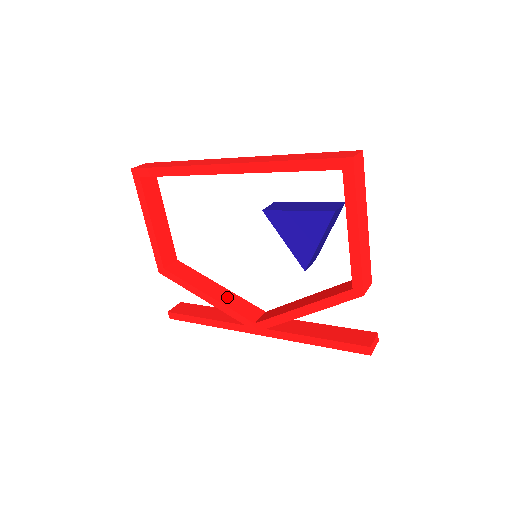
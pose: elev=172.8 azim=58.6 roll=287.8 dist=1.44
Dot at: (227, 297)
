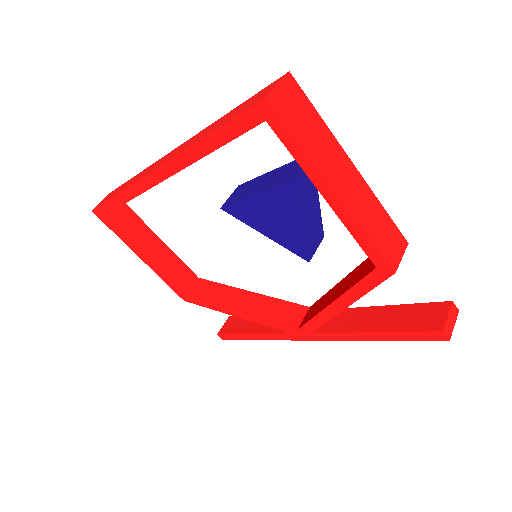
Dot at: (260, 305)
